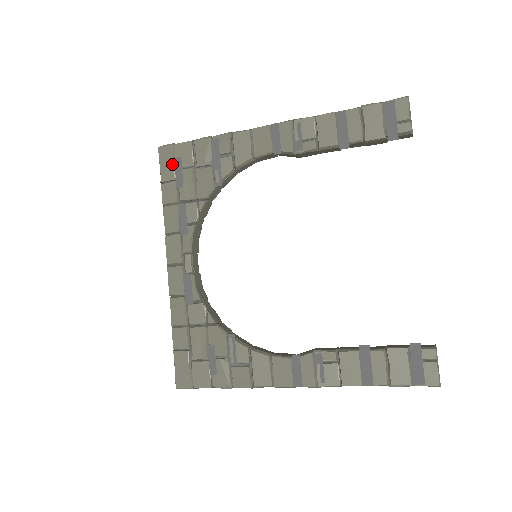
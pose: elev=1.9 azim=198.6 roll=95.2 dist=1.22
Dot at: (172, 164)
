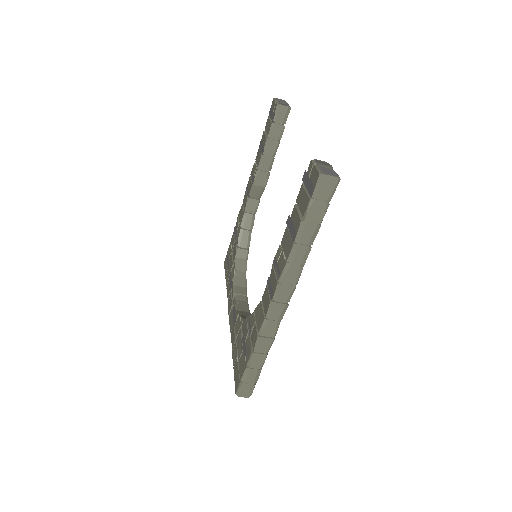
Dot at: occluded
